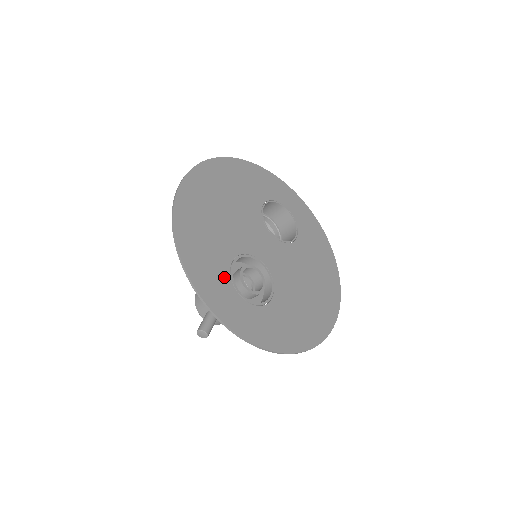
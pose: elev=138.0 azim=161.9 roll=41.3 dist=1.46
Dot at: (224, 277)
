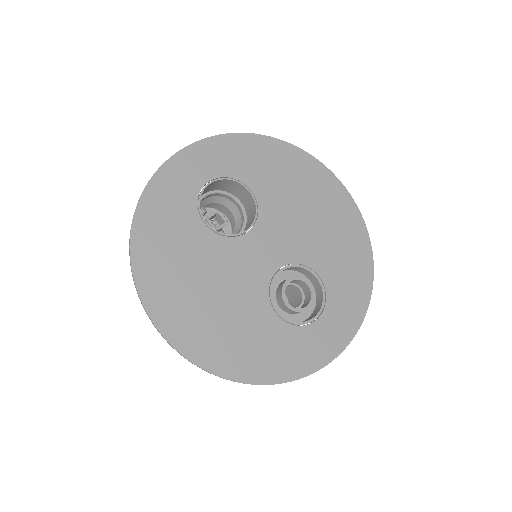
Dot at: (293, 334)
